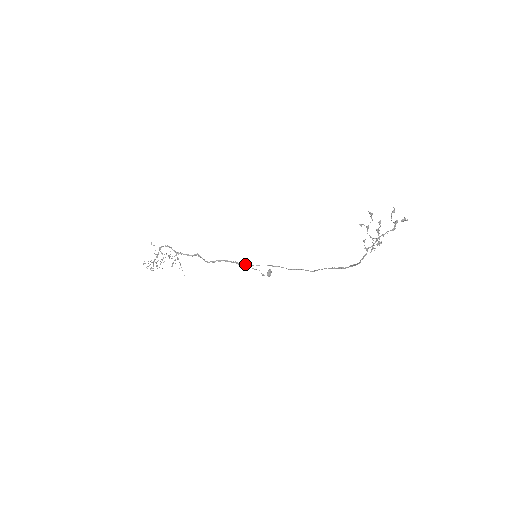
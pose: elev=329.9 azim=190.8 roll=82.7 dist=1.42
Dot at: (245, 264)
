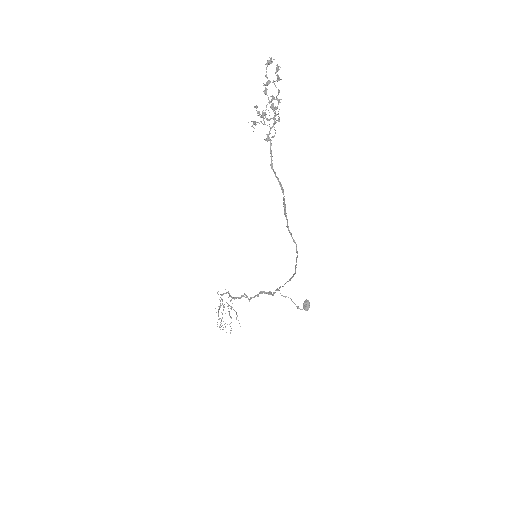
Dot at: (275, 292)
